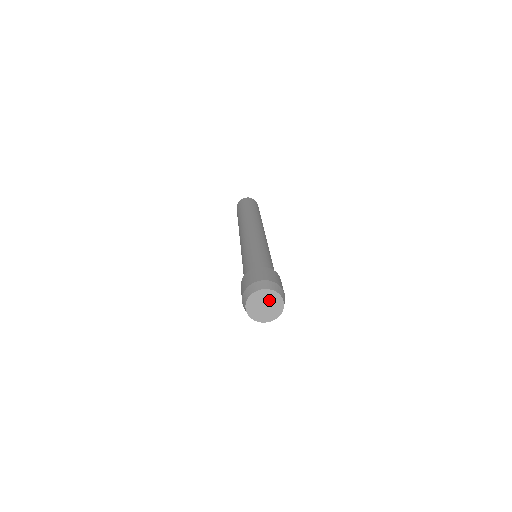
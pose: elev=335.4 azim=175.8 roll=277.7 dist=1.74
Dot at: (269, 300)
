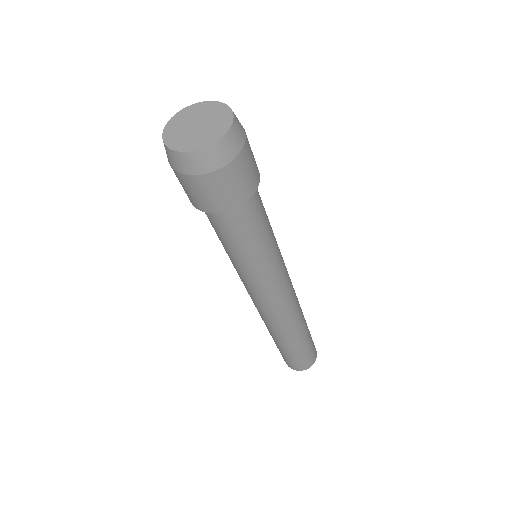
Dot at: (207, 116)
